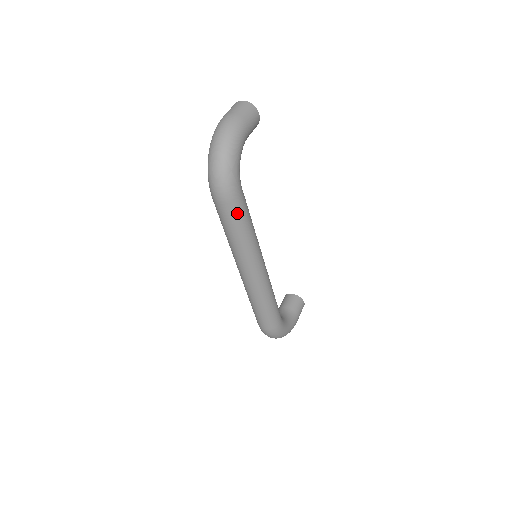
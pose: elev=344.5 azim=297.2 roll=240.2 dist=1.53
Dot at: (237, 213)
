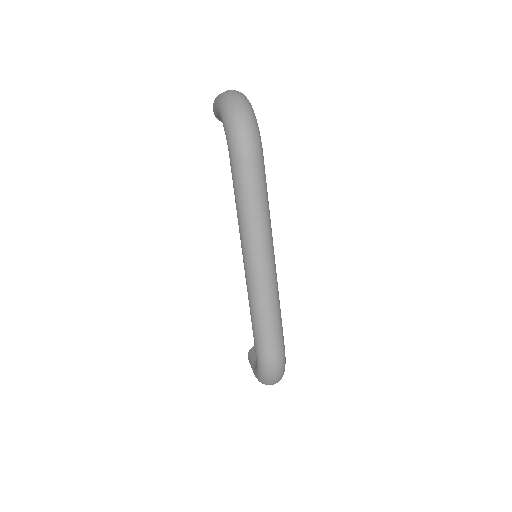
Dot at: (263, 173)
